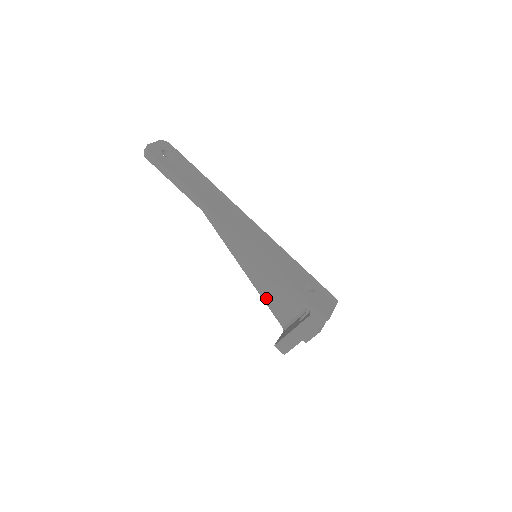
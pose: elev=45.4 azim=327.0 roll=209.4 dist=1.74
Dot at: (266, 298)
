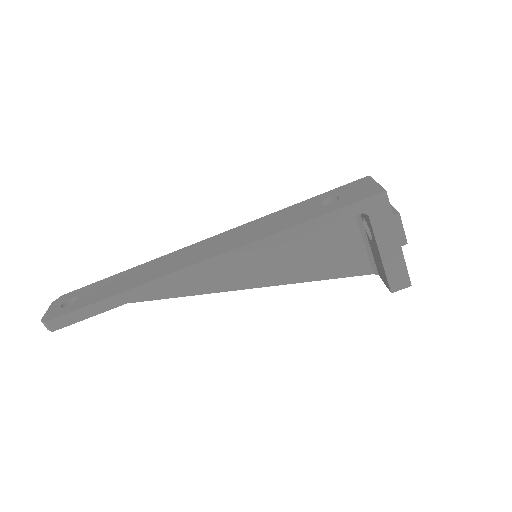
Dot at: (322, 275)
